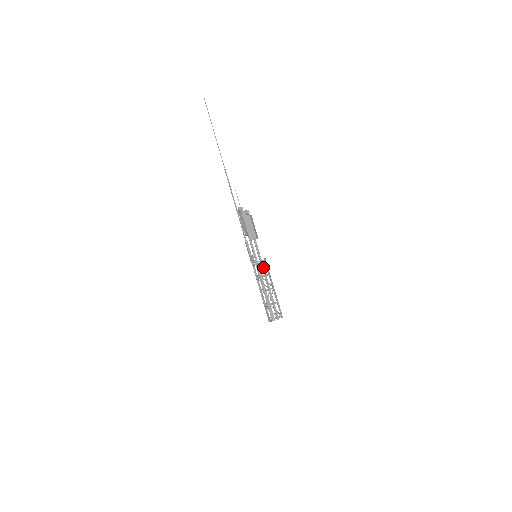
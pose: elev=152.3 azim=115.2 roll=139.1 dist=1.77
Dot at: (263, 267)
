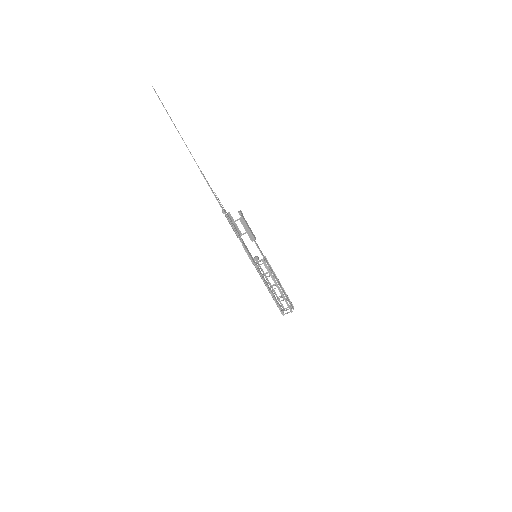
Dot at: (269, 265)
